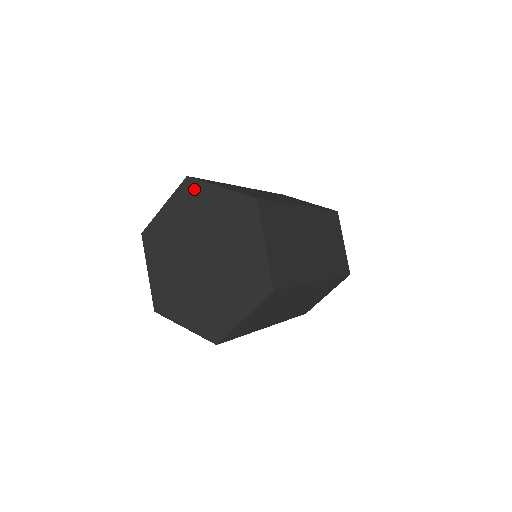
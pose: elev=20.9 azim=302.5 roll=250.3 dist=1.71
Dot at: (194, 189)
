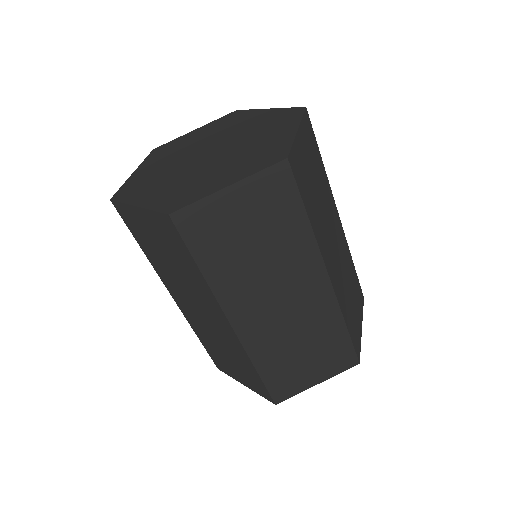
Dot at: (238, 115)
